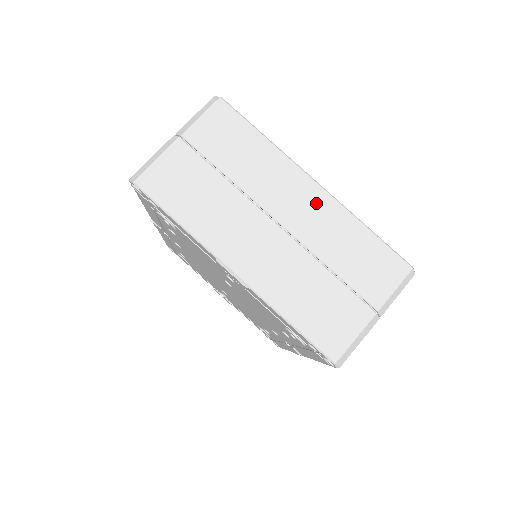
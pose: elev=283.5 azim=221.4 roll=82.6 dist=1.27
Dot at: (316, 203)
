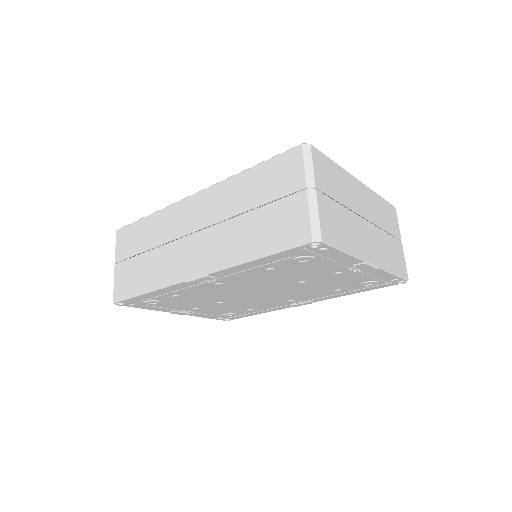
Dot at: (366, 194)
